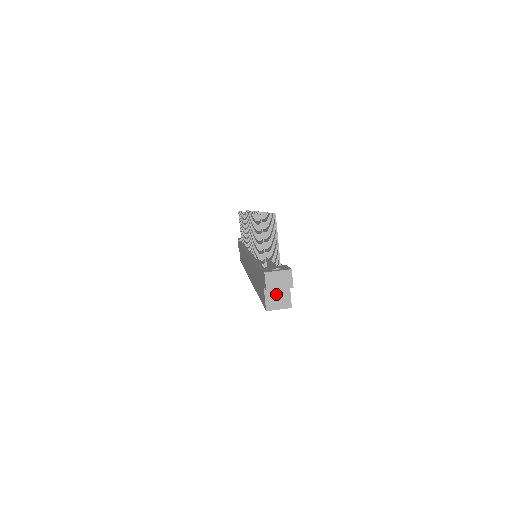
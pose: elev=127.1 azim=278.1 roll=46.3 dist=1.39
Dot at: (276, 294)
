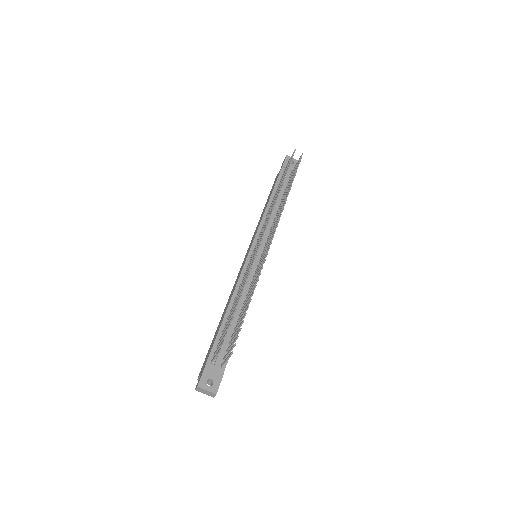
Dot at: occluded
